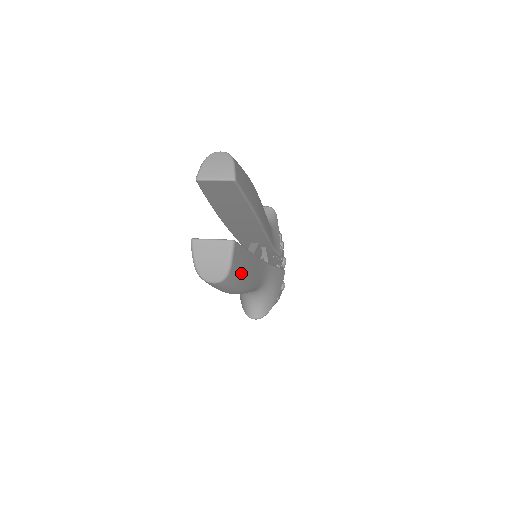
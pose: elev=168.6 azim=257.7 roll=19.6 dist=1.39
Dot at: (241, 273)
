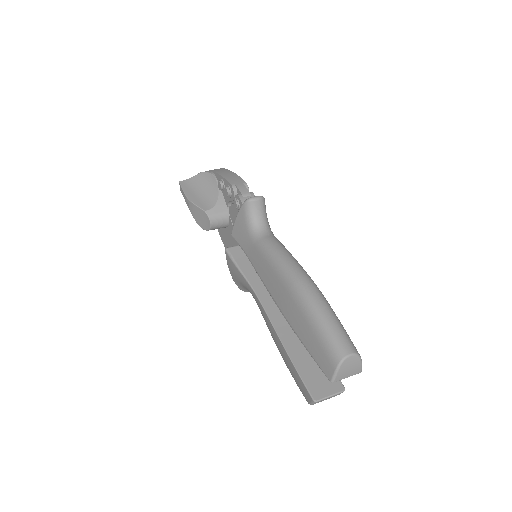
Dot at: occluded
